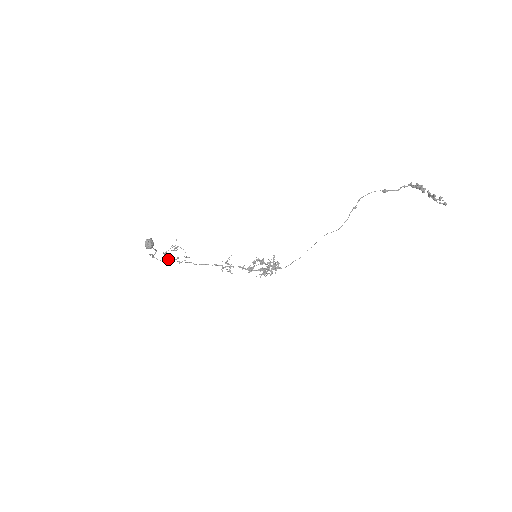
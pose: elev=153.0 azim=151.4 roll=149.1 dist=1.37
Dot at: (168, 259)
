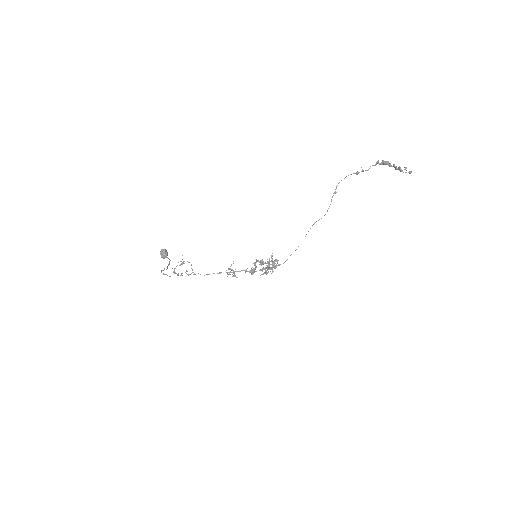
Dot at: (178, 274)
